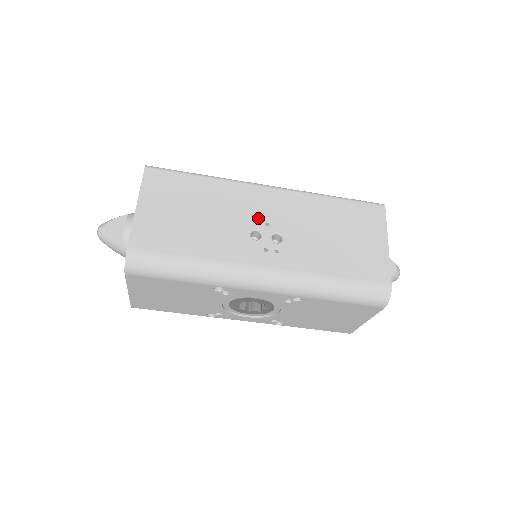
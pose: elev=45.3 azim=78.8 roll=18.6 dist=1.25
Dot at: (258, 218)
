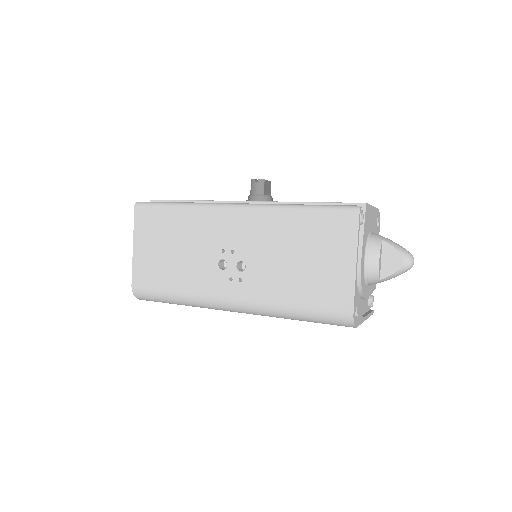
Dot at: (224, 246)
